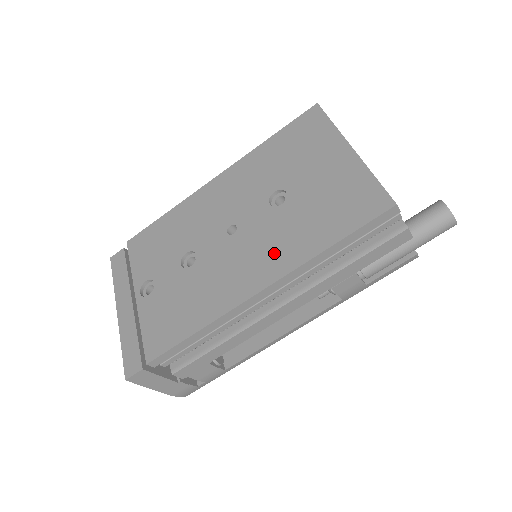
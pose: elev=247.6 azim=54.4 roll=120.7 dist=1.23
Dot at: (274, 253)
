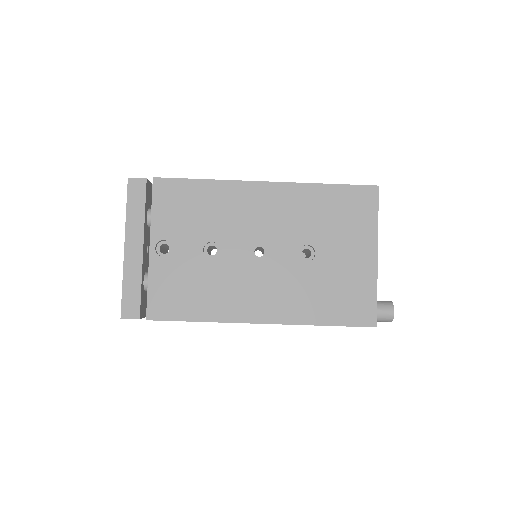
Dot at: (283, 300)
